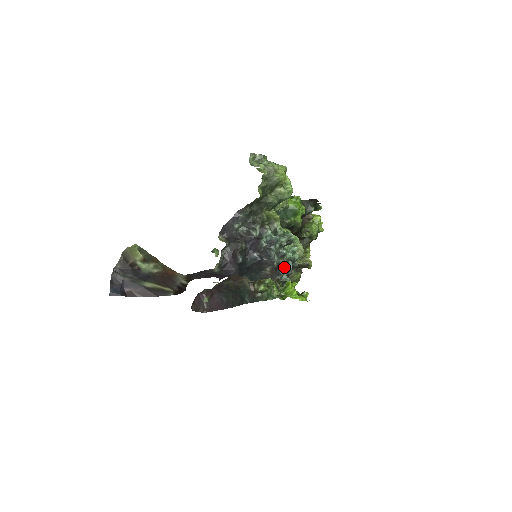
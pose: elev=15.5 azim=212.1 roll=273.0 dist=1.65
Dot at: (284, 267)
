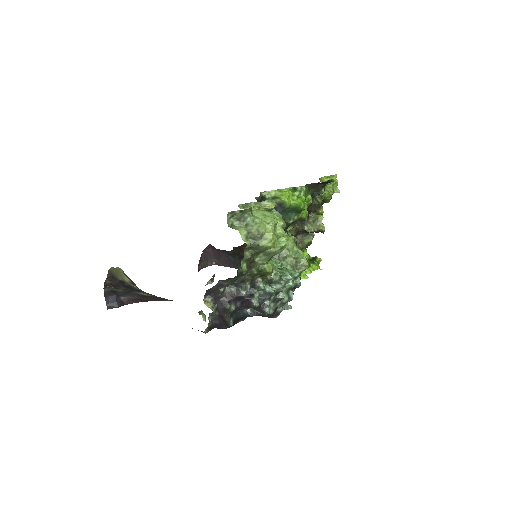
Dot at: (283, 303)
